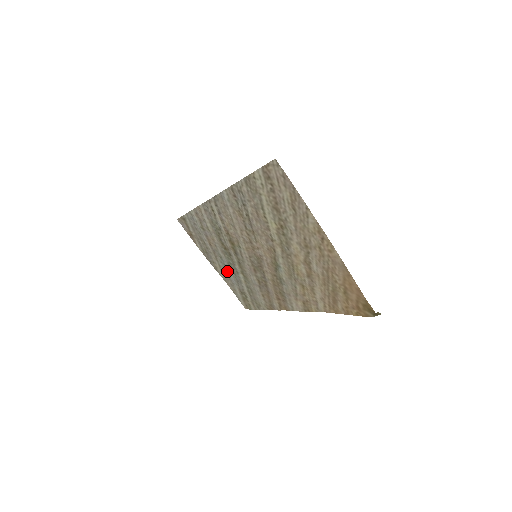
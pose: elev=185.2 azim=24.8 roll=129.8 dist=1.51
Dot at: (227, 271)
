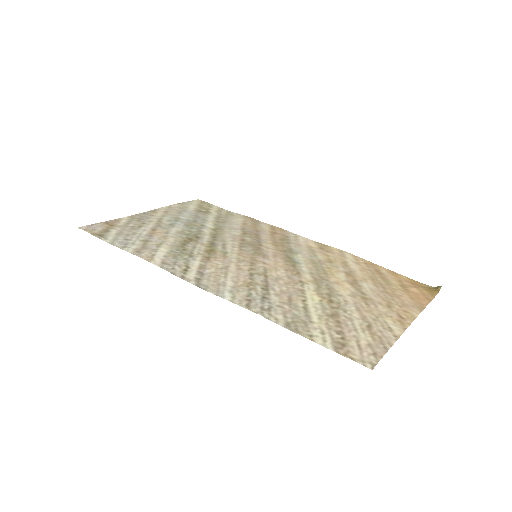
Dot at: (178, 217)
